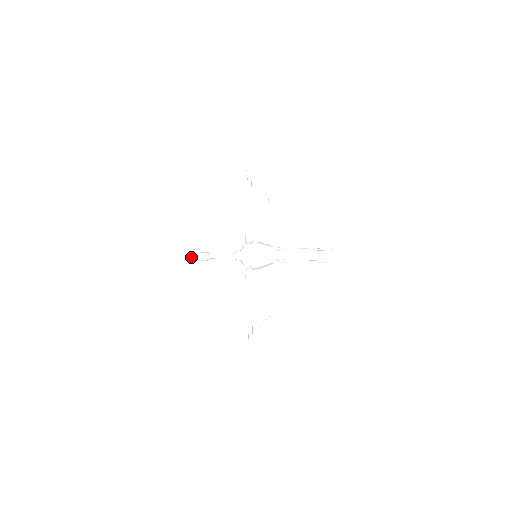
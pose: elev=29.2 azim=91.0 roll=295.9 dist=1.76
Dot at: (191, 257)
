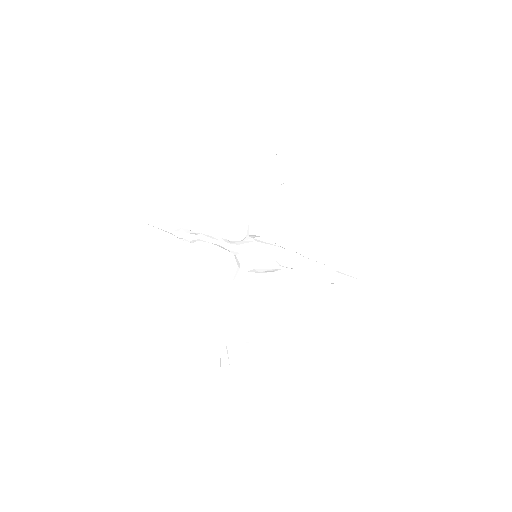
Dot at: (170, 231)
